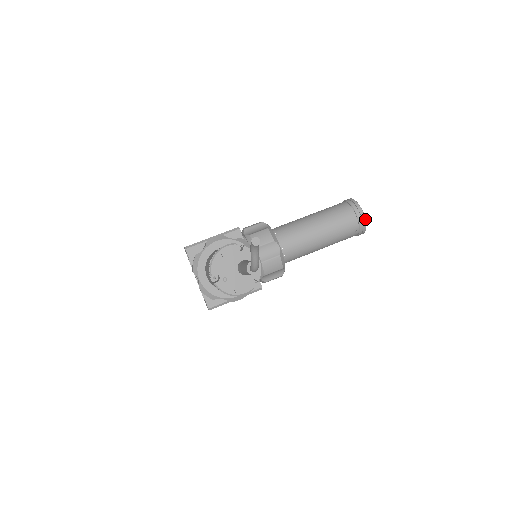
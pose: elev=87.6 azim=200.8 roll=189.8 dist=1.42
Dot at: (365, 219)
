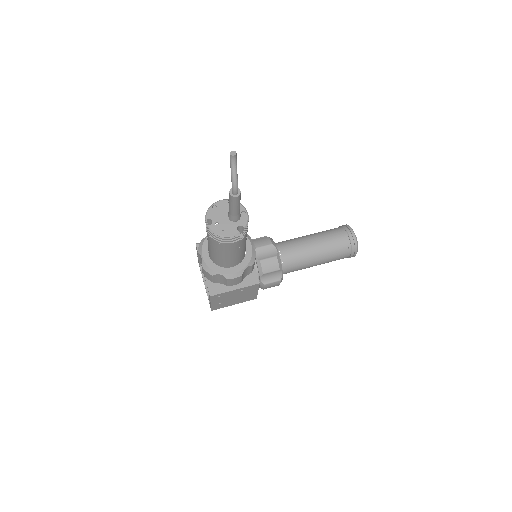
Dot at: occluded
